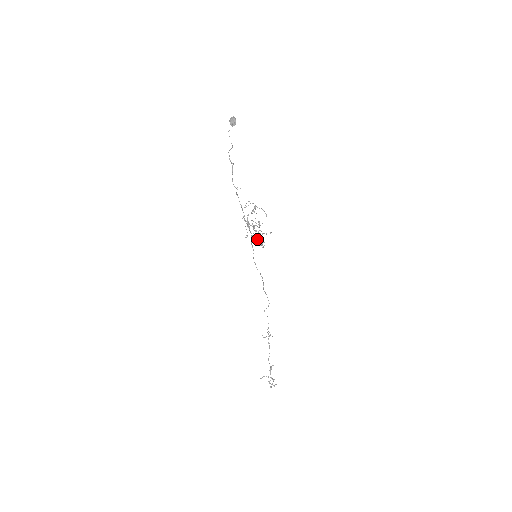
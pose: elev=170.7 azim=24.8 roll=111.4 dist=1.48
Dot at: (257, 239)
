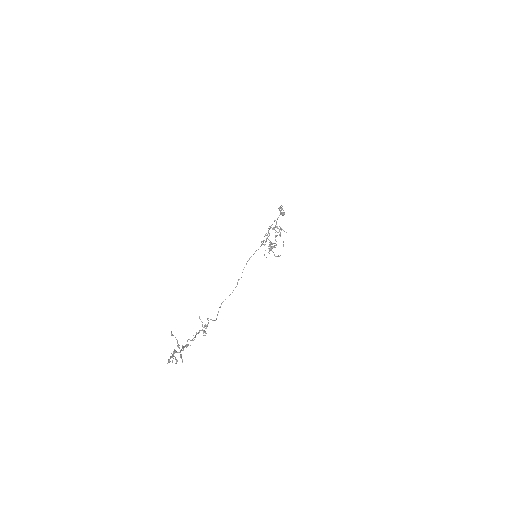
Dot at: (270, 244)
